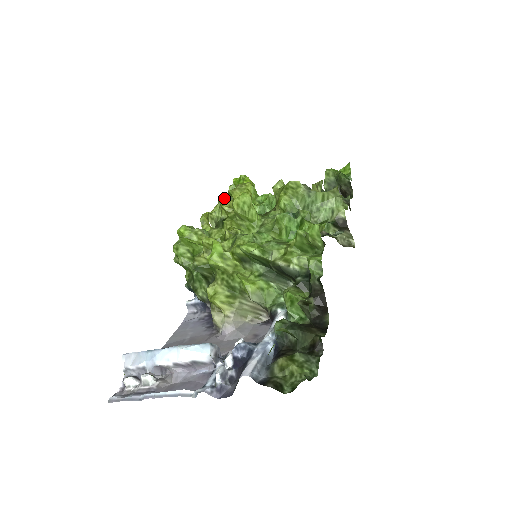
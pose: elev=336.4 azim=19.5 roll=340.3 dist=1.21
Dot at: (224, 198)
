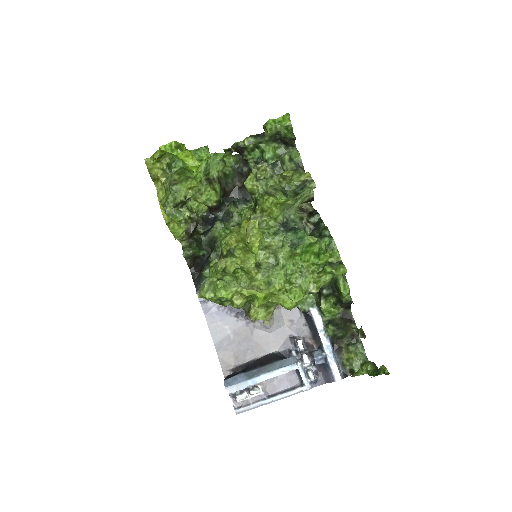
Dot at: (150, 164)
